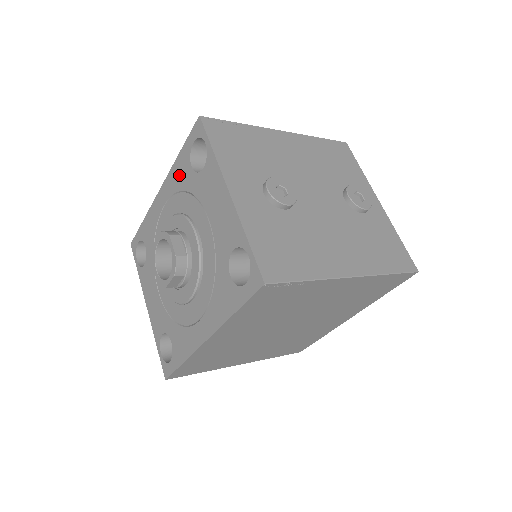
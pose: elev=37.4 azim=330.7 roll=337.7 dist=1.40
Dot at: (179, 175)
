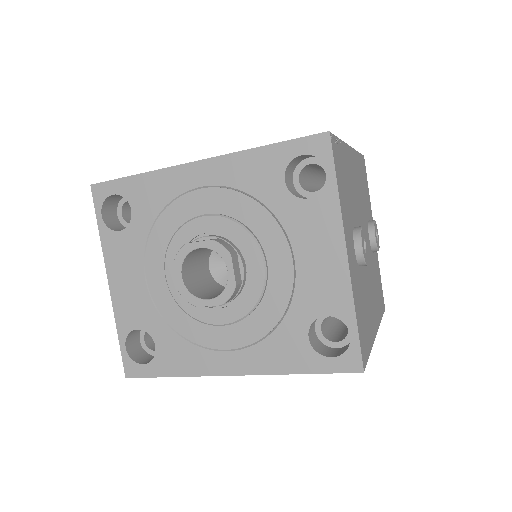
Dot at: (253, 173)
